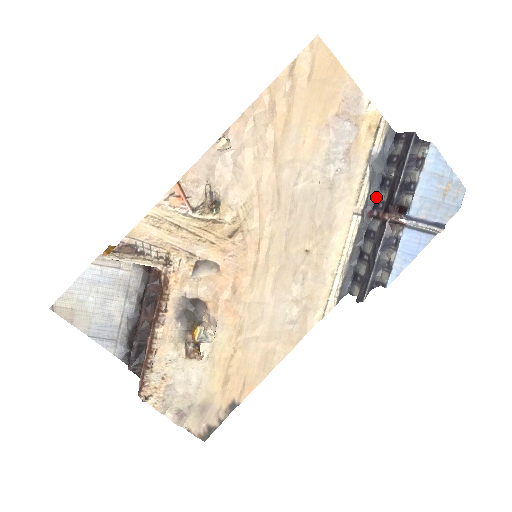
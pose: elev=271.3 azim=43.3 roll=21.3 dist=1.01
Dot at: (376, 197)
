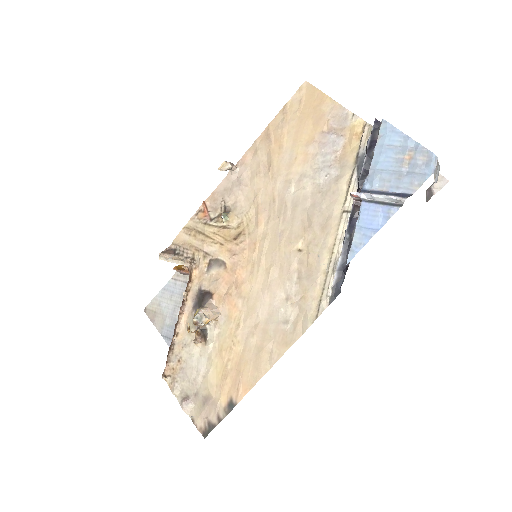
Dot at: occluded
